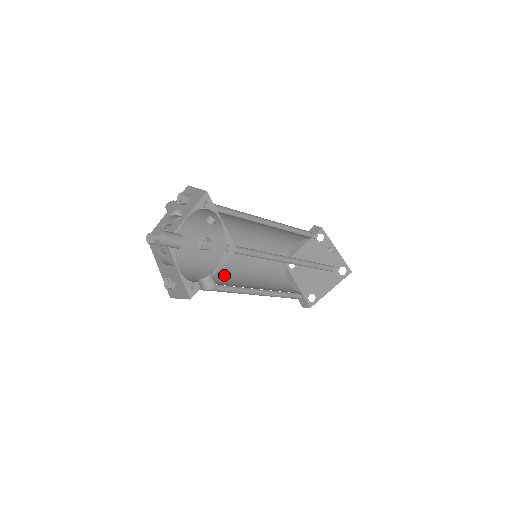
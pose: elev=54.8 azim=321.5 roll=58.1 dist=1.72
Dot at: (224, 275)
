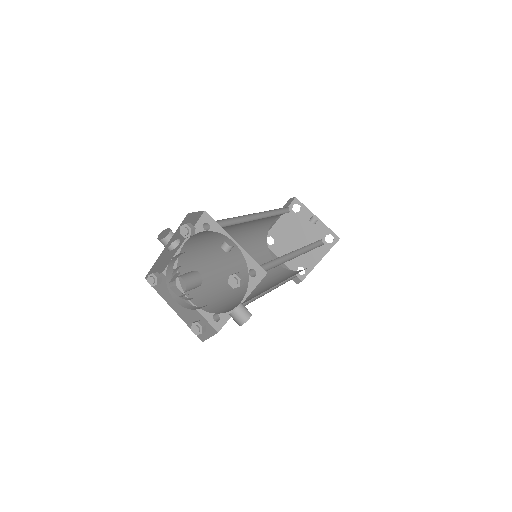
Dot at: (228, 285)
